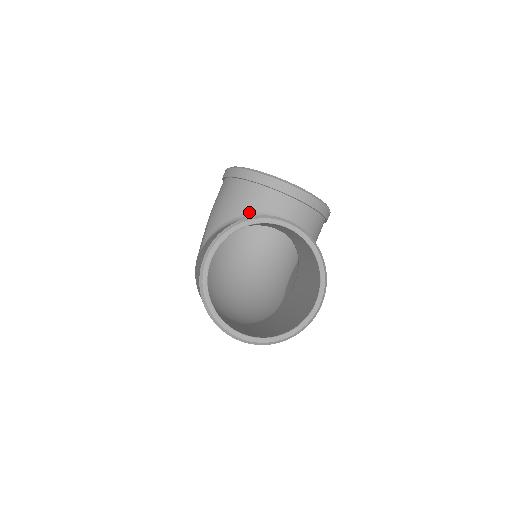
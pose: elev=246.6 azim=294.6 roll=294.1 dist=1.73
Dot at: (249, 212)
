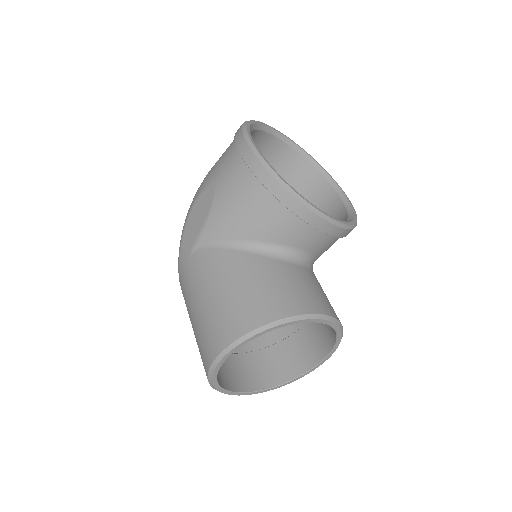
Dot at: (271, 242)
